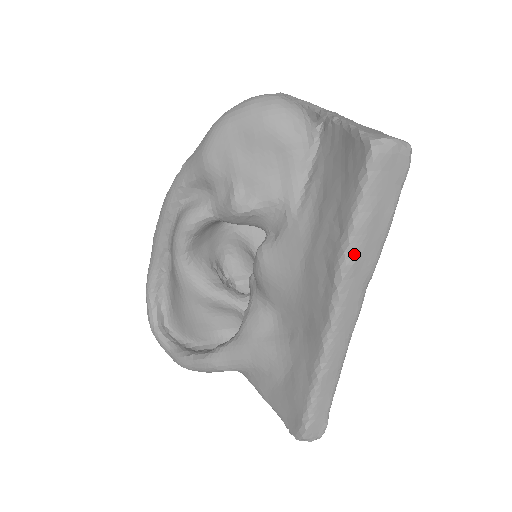
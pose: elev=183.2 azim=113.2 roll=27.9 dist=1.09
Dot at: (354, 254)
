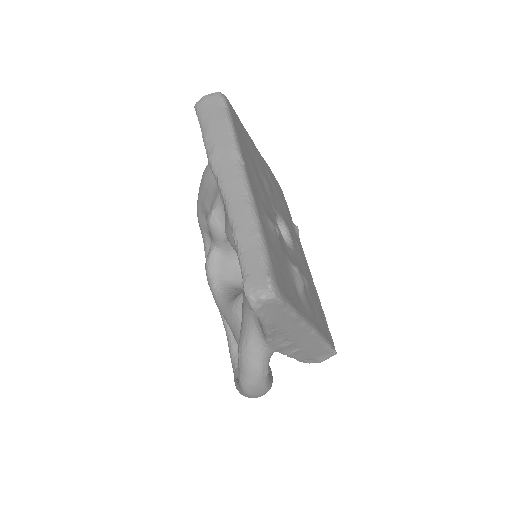
Dot at: (211, 149)
